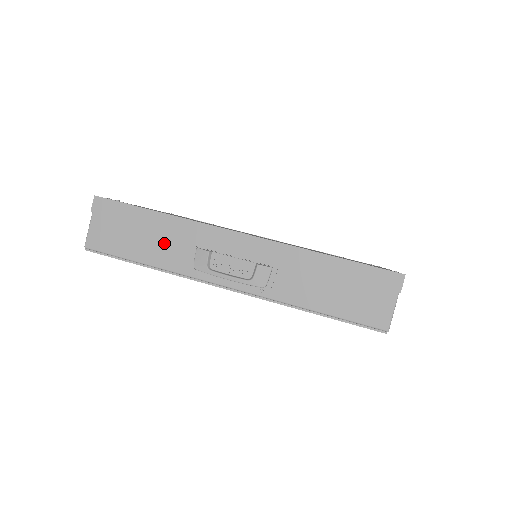
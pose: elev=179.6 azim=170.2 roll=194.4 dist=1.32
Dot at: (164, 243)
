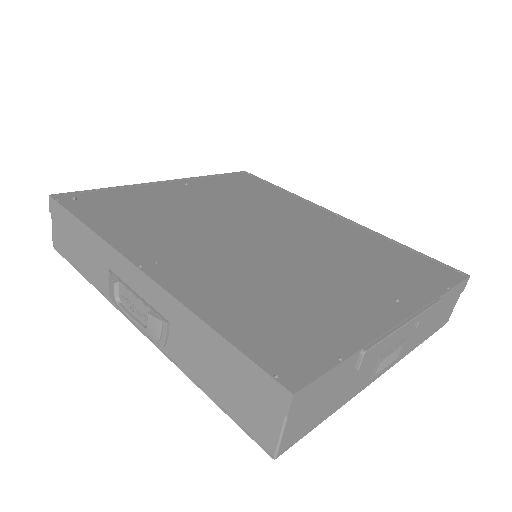
Dot at: (92, 259)
